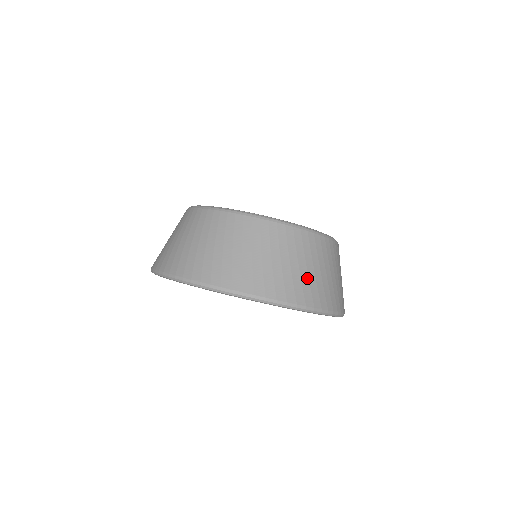
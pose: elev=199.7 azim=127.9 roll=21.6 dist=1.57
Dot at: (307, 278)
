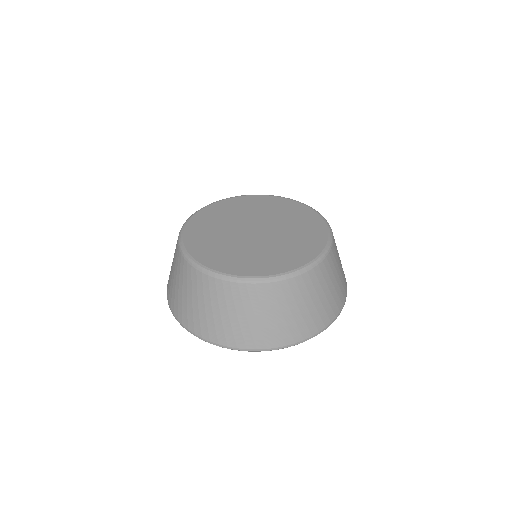
Dot at: (238, 325)
